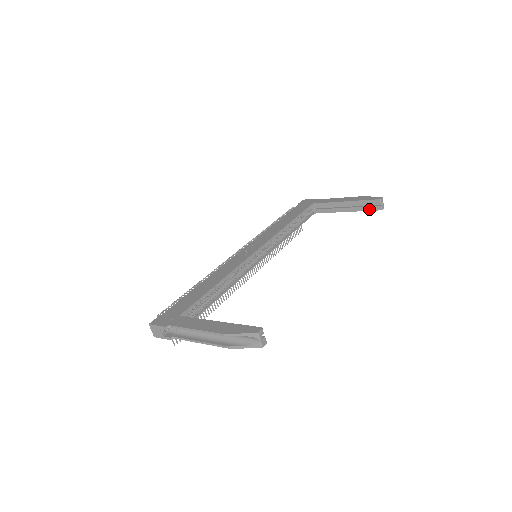
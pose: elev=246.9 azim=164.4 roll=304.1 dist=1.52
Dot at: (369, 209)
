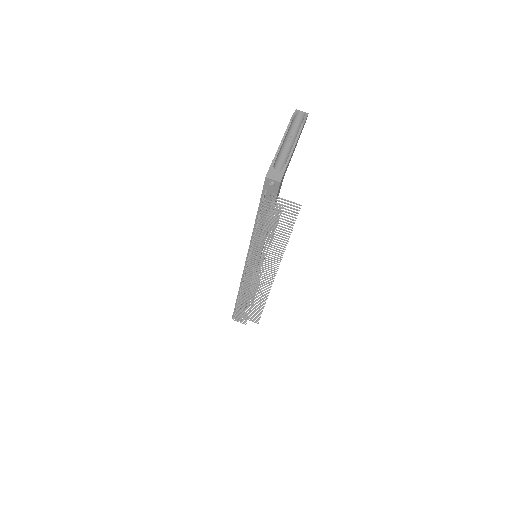
Dot at: occluded
